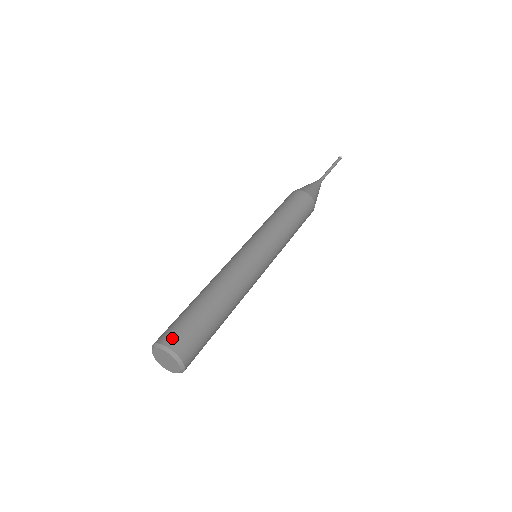
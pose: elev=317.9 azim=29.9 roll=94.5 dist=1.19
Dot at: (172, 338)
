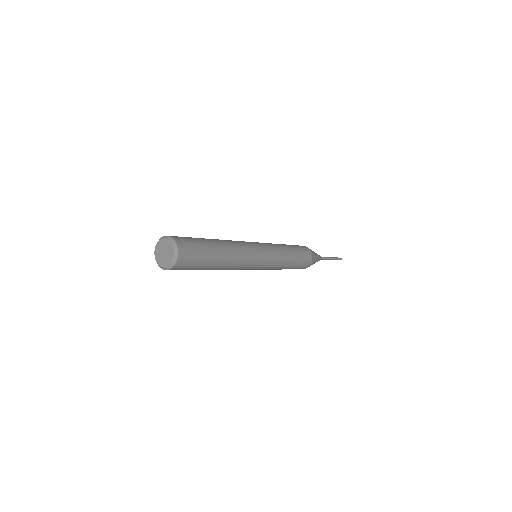
Dot at: occluded
